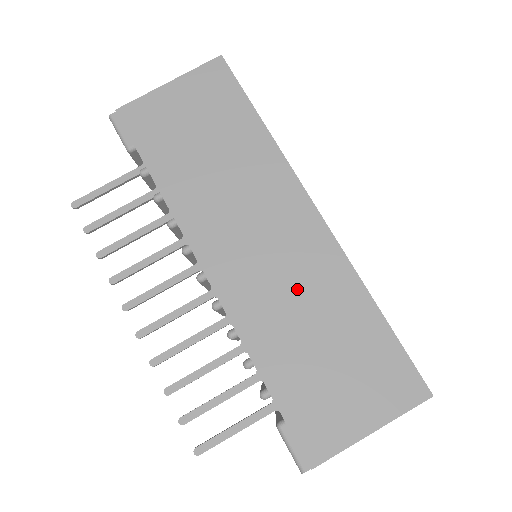
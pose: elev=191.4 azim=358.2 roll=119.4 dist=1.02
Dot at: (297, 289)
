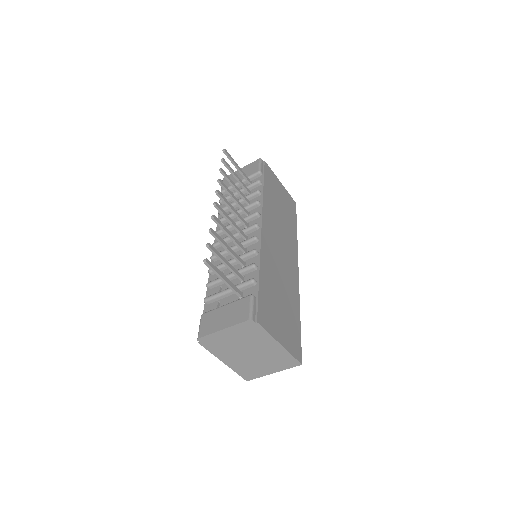
Dot at: (283, 274)
